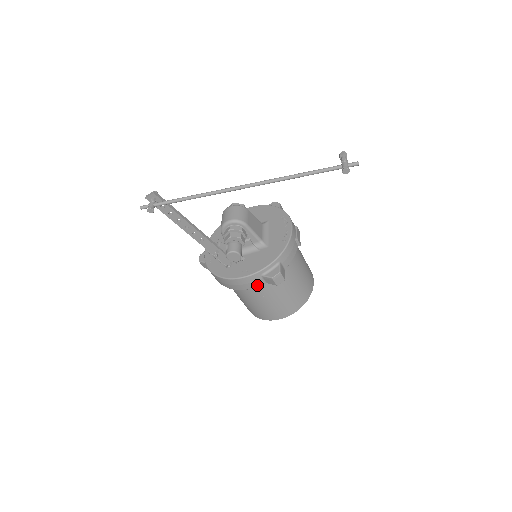
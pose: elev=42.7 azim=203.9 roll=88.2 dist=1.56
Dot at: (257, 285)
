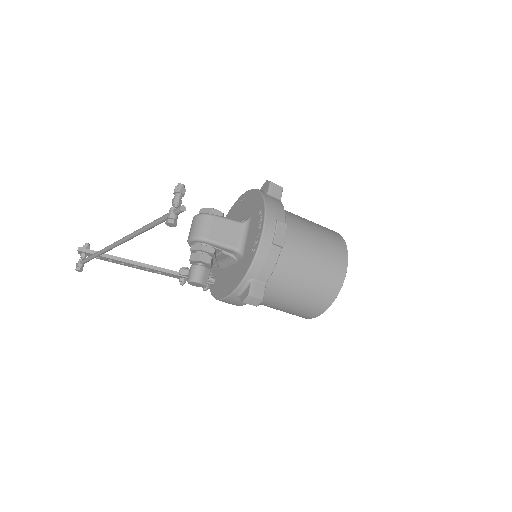
Dot at: (243, 303)
